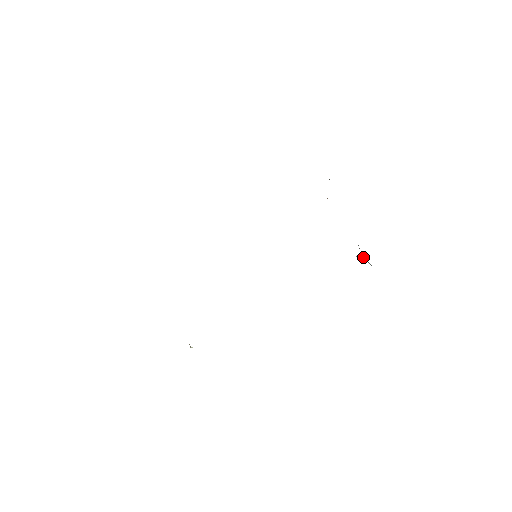
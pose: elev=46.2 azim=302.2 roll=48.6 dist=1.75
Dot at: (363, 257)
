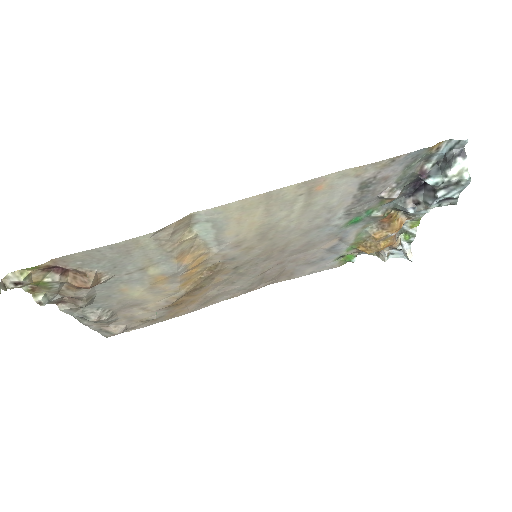
Dot at: (438, 173)
